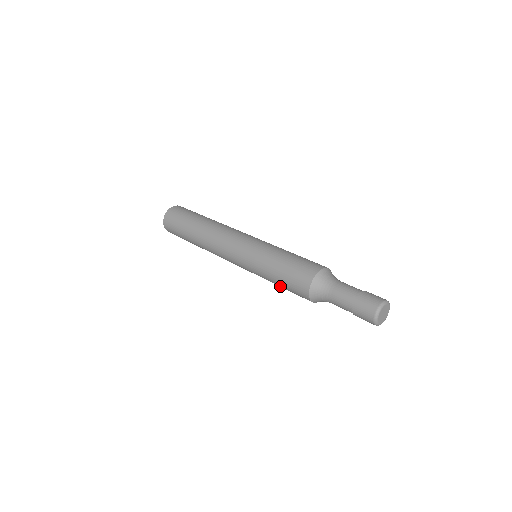
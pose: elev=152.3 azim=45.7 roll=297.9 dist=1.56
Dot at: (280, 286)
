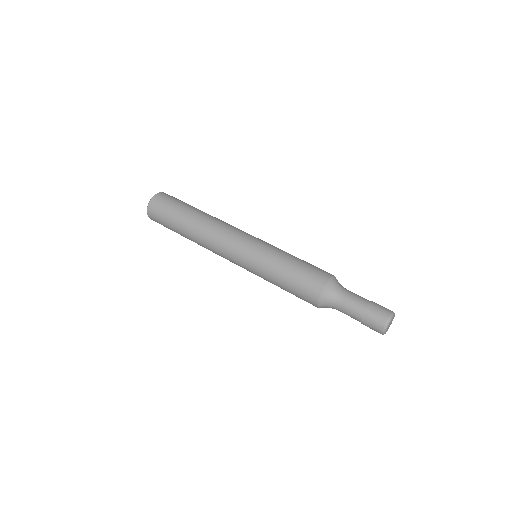
Dot at: (284, 288)
